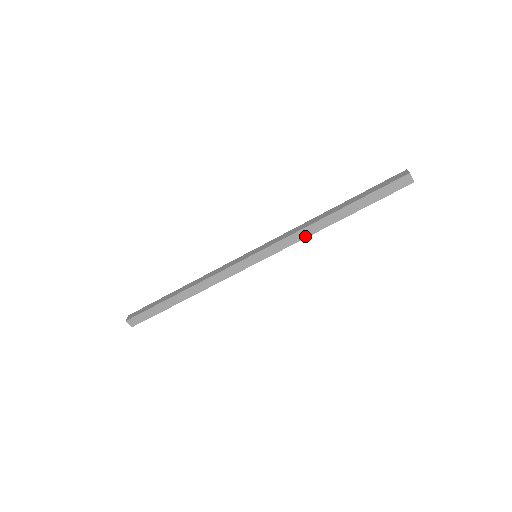
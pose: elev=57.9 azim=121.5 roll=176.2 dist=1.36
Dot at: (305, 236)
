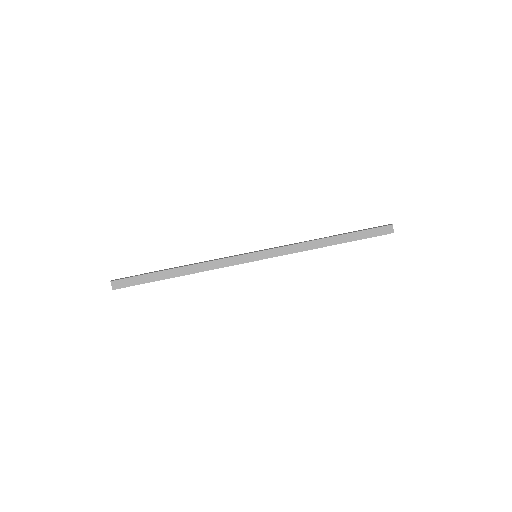
Dot at: (301, 243)
